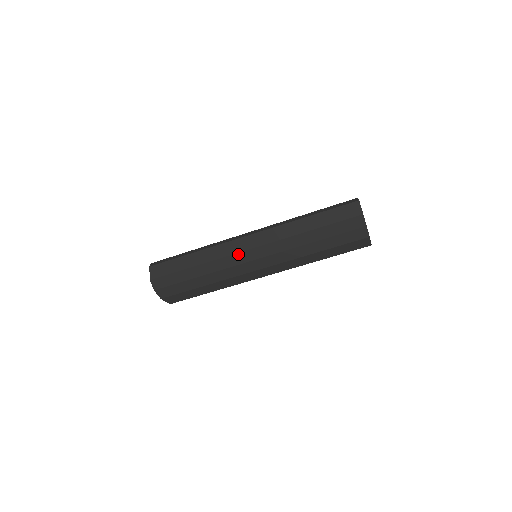
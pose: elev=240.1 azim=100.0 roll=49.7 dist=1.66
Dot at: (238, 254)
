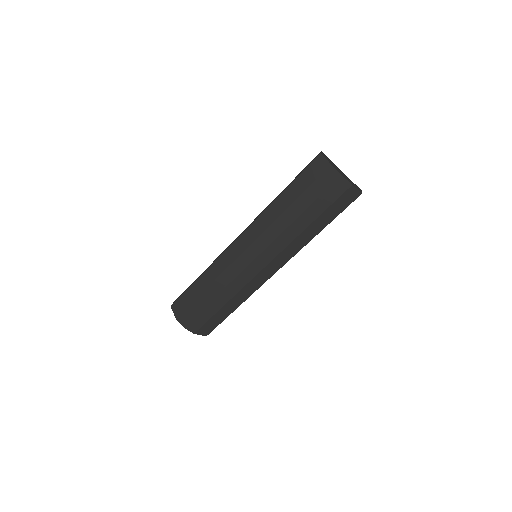
Dot at: (236, 261)
